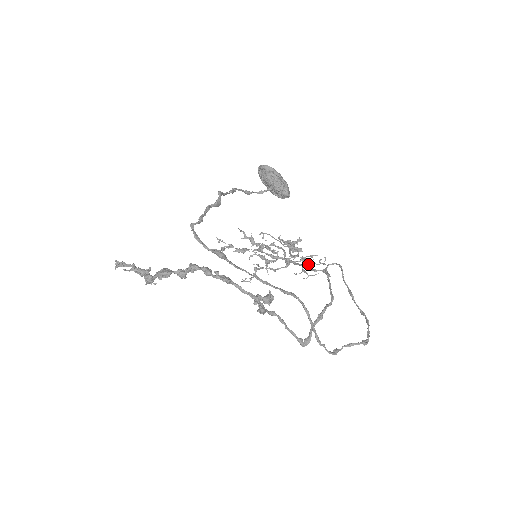
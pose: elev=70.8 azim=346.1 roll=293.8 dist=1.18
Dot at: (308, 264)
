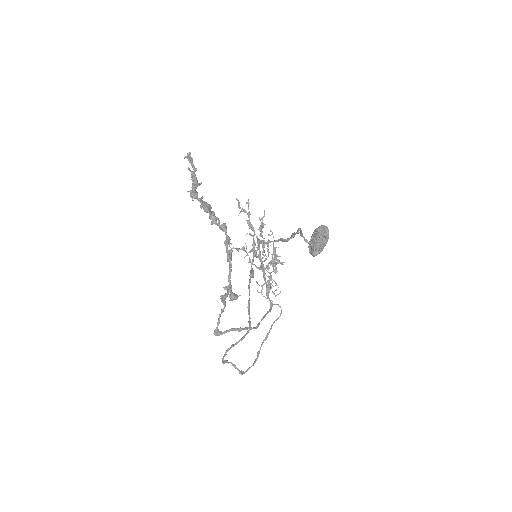
Dot at: (270, 289)
